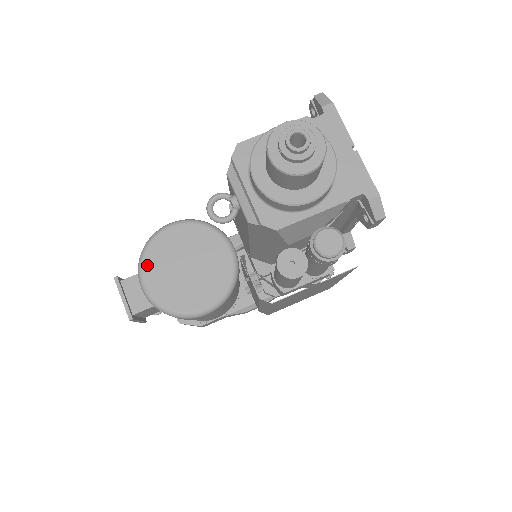
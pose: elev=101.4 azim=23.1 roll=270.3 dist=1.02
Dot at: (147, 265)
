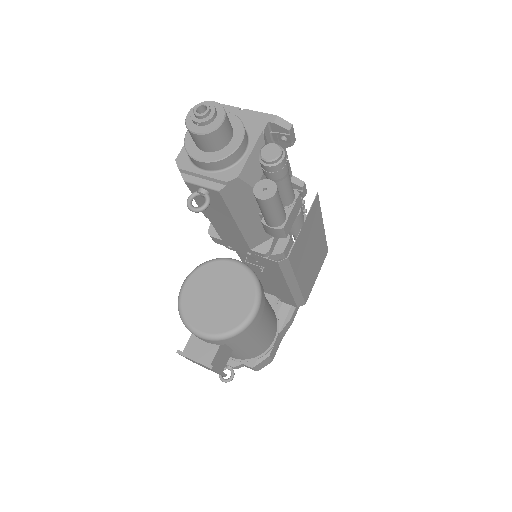
Dot at: (190, 319)
